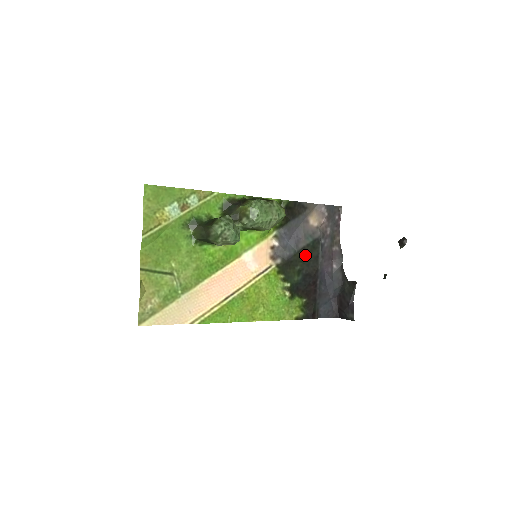
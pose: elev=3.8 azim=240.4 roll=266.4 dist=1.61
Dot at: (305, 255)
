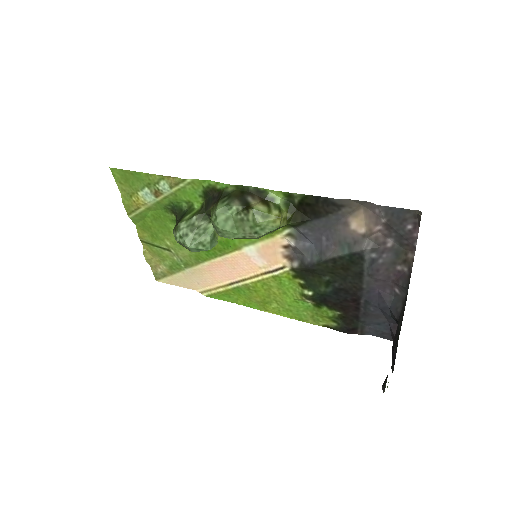
Dot at: (337, 267)
